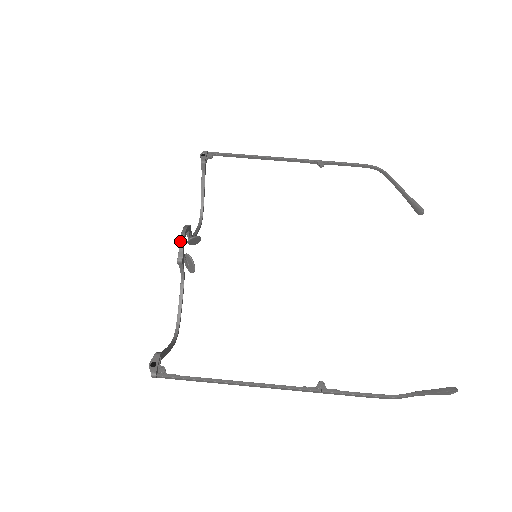
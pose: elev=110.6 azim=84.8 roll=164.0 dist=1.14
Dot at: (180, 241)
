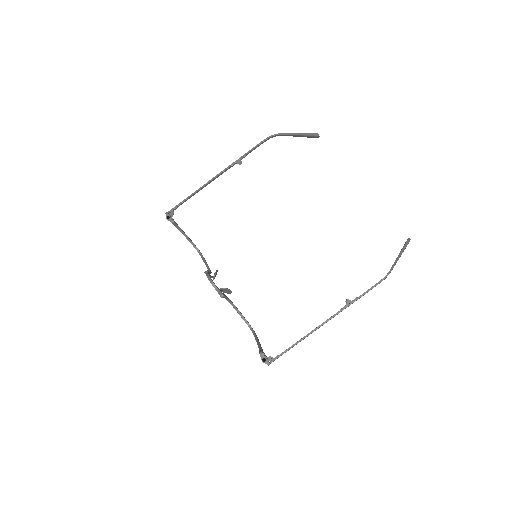
Dot at: (214, 287)
